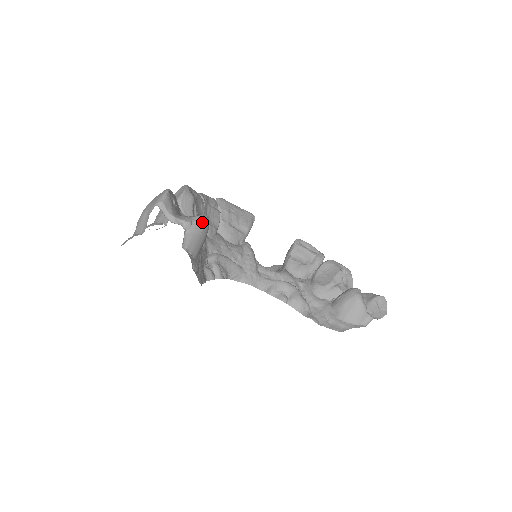
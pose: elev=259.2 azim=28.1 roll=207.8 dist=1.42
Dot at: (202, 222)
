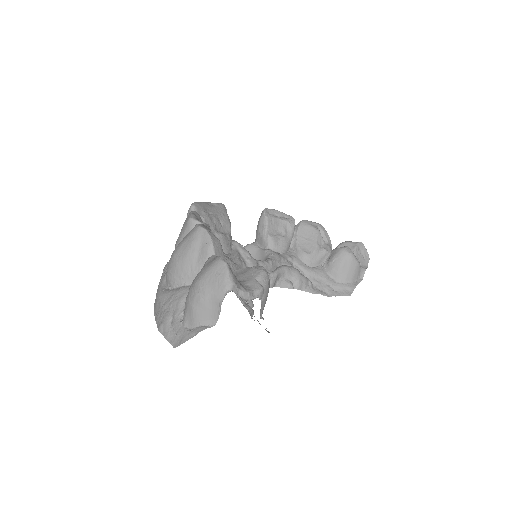
Dot at: (268, 279)
